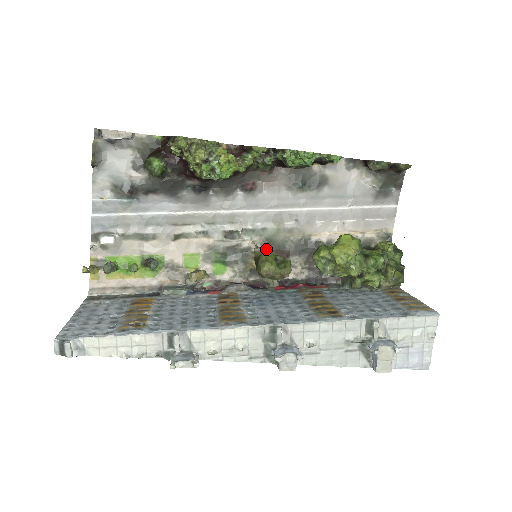
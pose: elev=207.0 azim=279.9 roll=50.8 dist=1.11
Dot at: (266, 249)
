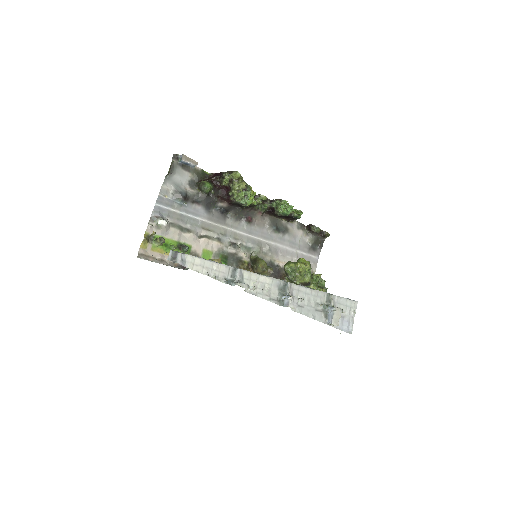
Dot at: occluded
